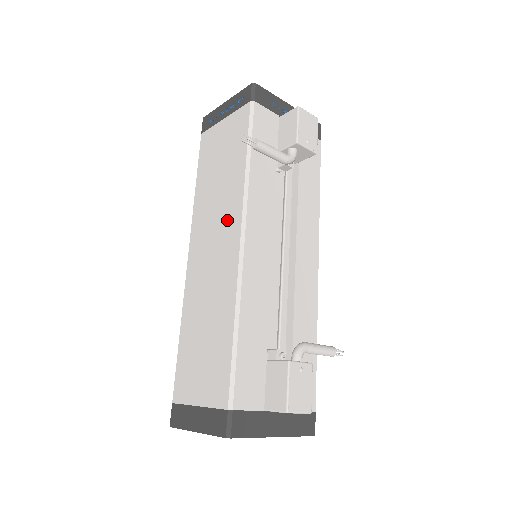
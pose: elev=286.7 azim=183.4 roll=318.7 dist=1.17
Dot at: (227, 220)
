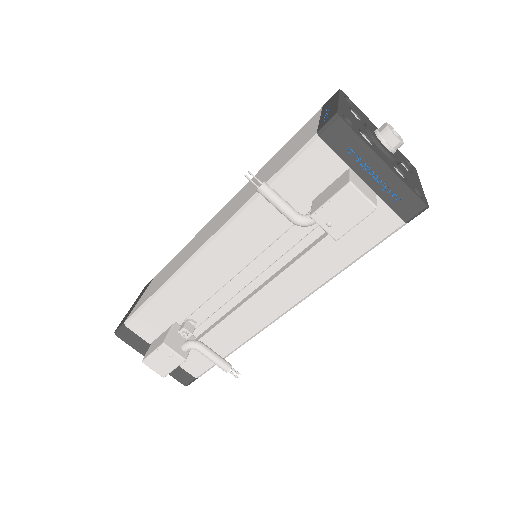
Dot at: (225, 217)
